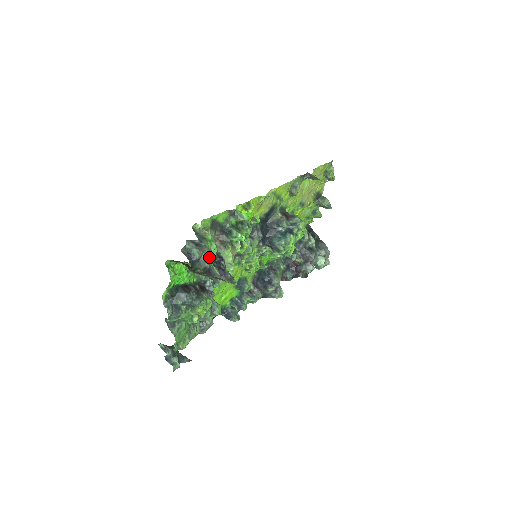
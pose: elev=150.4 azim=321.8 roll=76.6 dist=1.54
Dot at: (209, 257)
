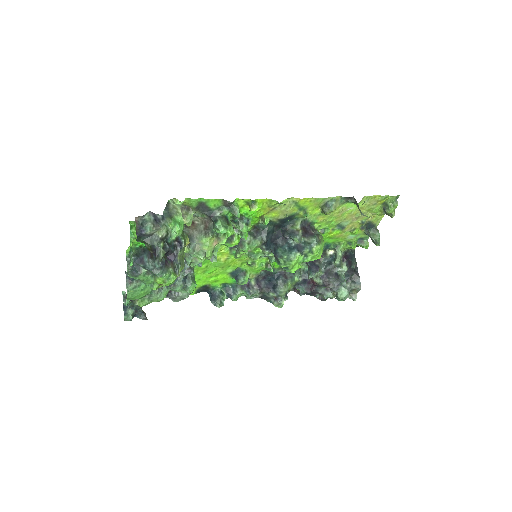
Dot at: (163, 237)
